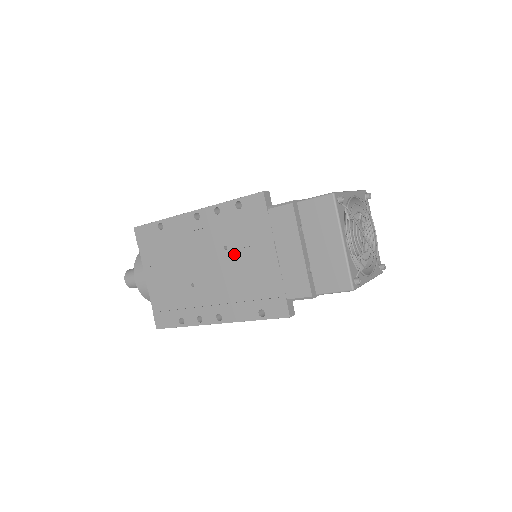
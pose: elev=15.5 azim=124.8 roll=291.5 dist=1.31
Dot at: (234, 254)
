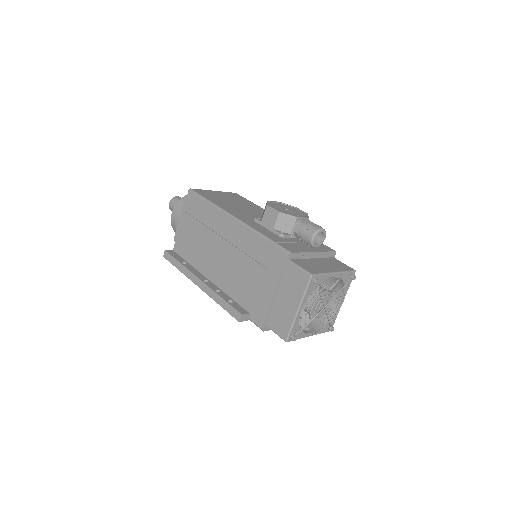
Dot at: occluded
